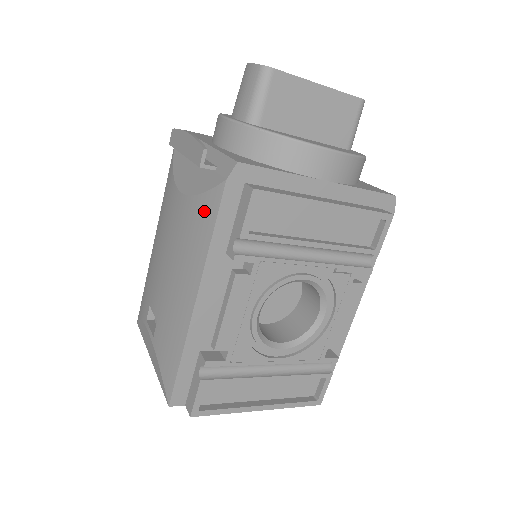
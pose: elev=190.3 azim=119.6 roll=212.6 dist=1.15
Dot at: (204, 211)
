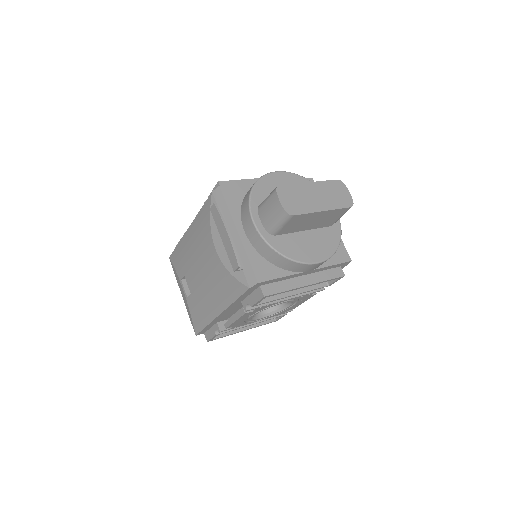
Dot at: (232, 285)
